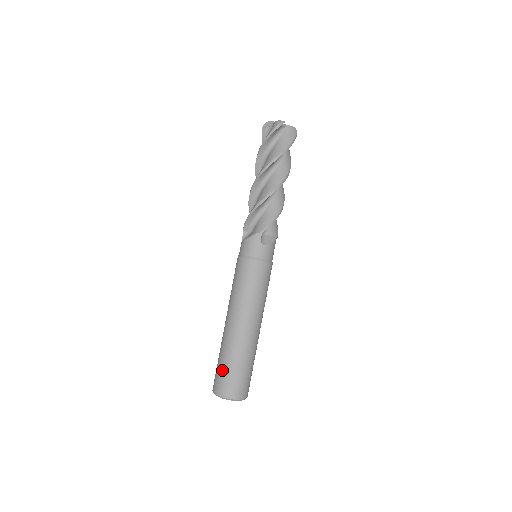
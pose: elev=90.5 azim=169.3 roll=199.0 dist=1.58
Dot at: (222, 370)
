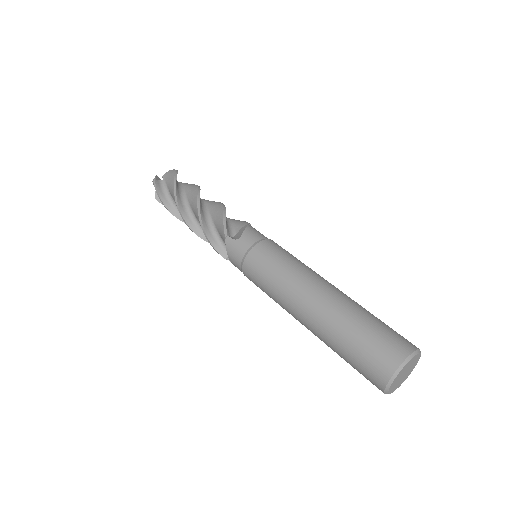
Dot at: (353, 361)
